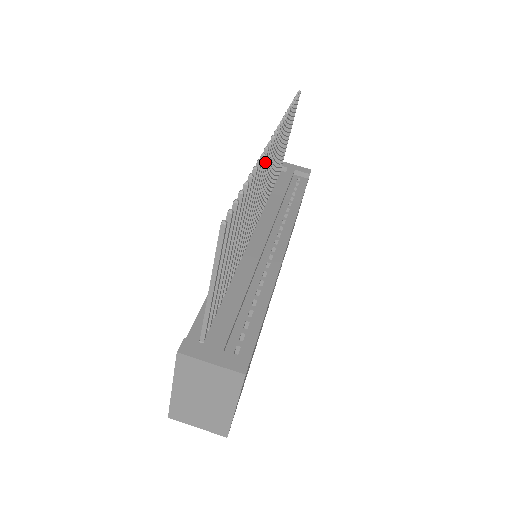
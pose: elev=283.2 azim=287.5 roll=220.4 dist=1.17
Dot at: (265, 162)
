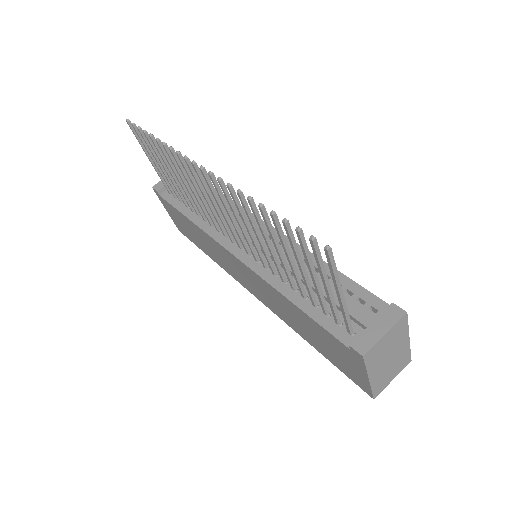
Dot at: (226, 189)
